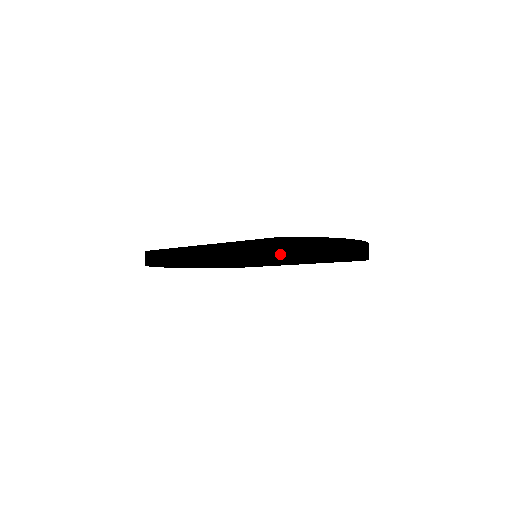
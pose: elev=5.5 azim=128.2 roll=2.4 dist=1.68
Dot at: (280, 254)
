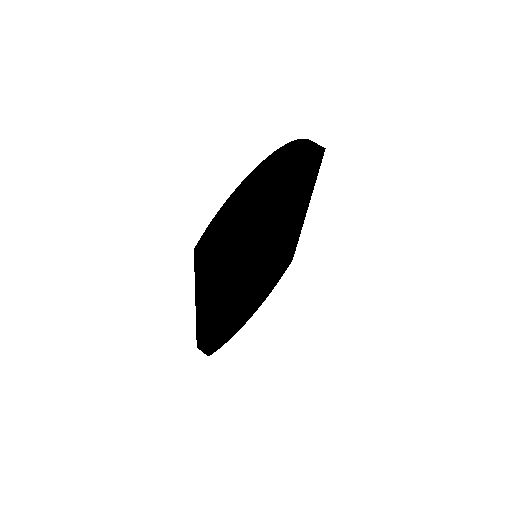
Dot at: (209, 261)
